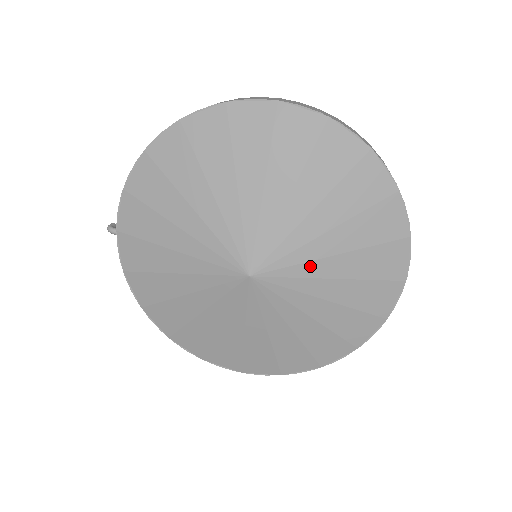
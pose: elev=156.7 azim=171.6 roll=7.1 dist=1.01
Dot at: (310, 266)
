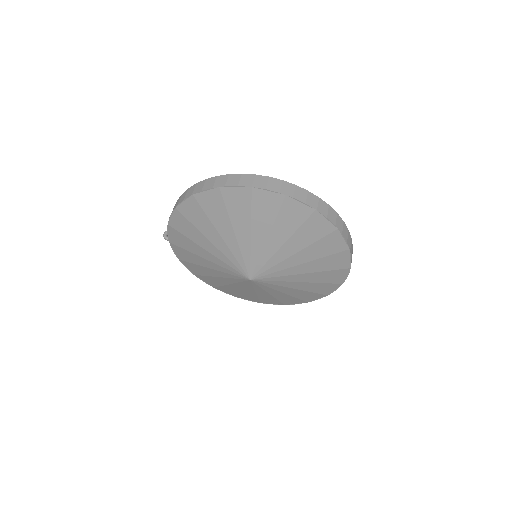
Dot at: (286, 271)
